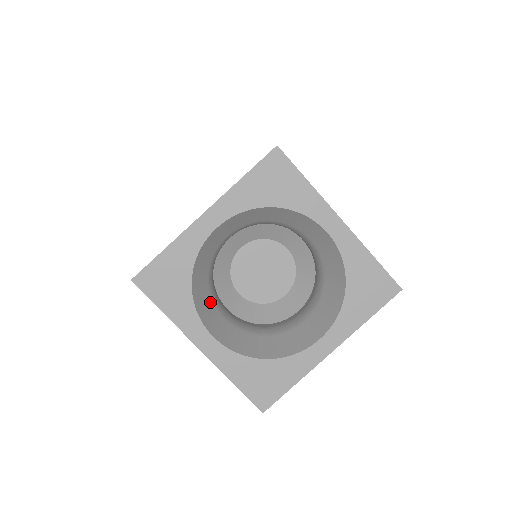
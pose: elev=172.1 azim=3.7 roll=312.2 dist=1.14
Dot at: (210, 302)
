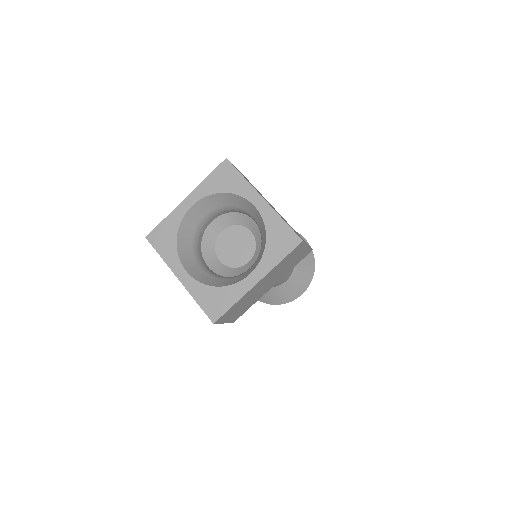
Dot at: (192, 256)
